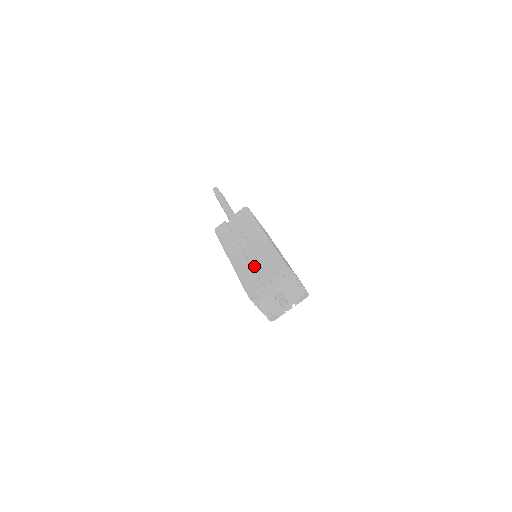
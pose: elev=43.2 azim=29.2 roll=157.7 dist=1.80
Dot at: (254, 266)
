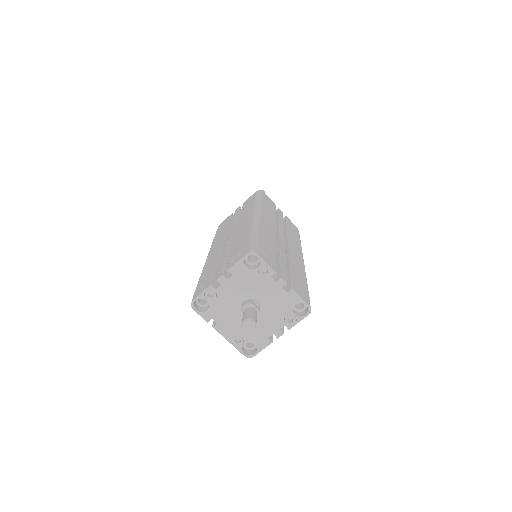
Dot at: occluded
